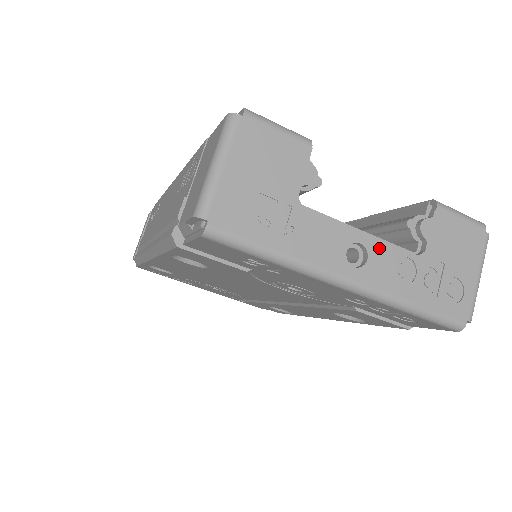
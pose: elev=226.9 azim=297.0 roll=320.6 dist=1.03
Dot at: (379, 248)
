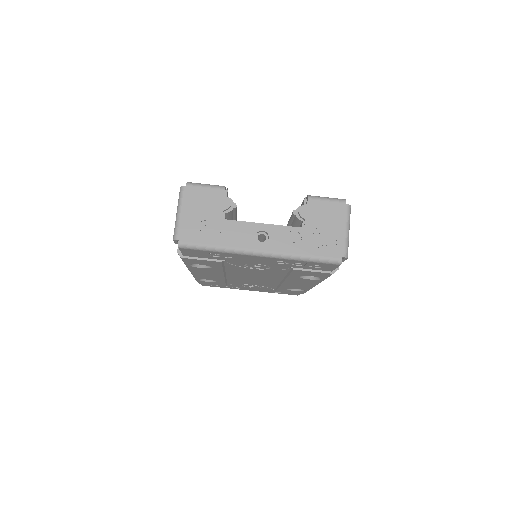
Dot at: (275, 230)
